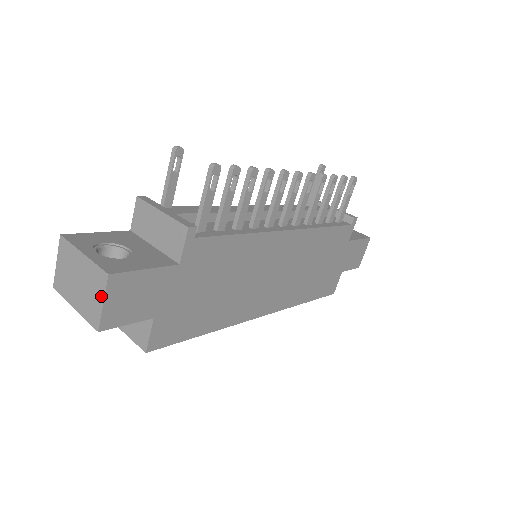
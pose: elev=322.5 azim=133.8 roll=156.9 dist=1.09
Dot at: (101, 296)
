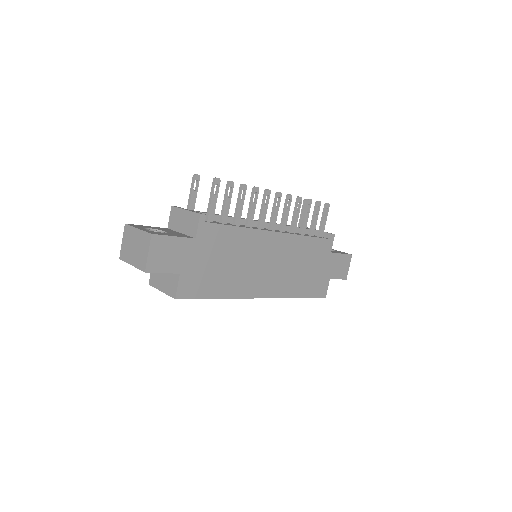
Dot at: (147, 249)
